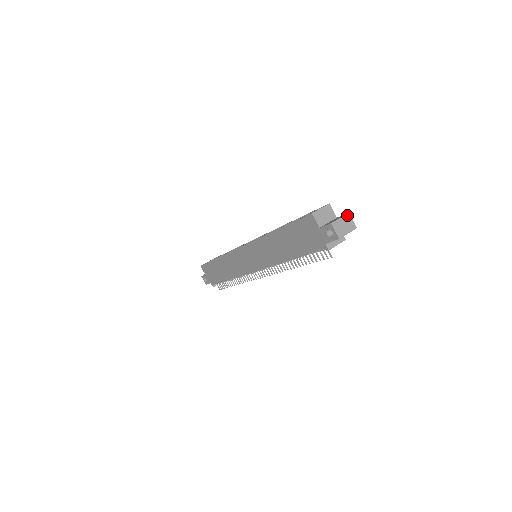
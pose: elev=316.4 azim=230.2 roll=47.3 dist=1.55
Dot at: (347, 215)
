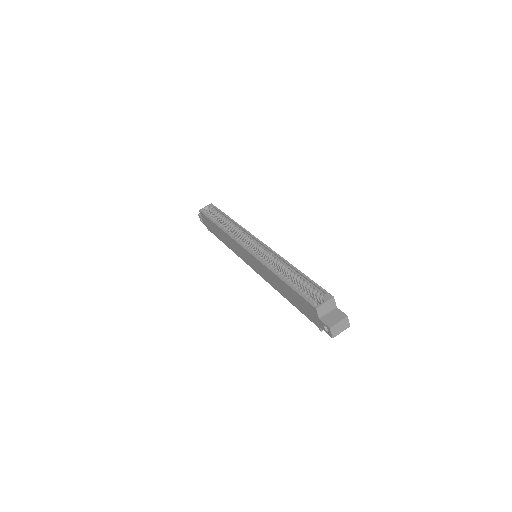
Dot at: (345, 318)
